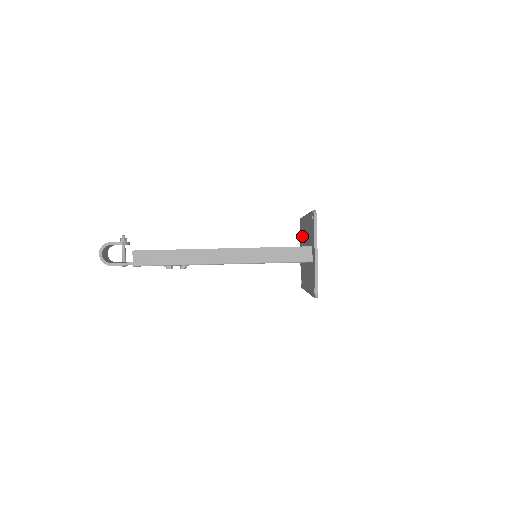
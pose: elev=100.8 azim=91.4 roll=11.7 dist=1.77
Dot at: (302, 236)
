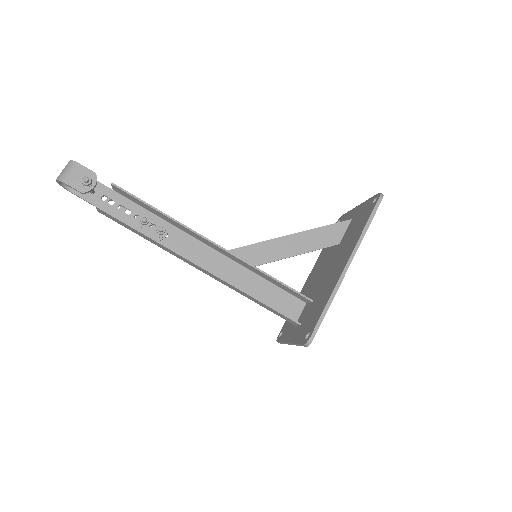
Dot at: (354, 229)
